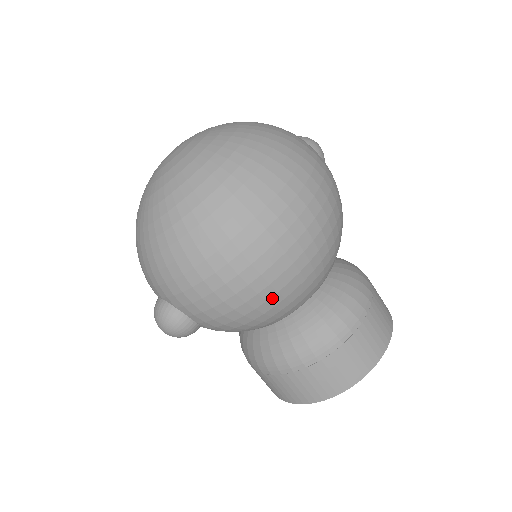
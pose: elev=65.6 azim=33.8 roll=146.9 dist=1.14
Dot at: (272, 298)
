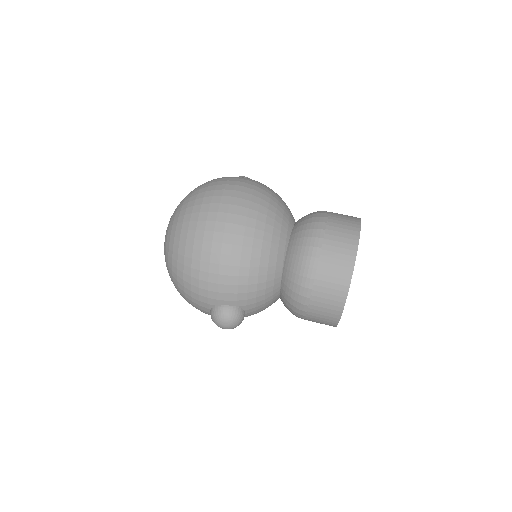
Dot at: (253, 254)
